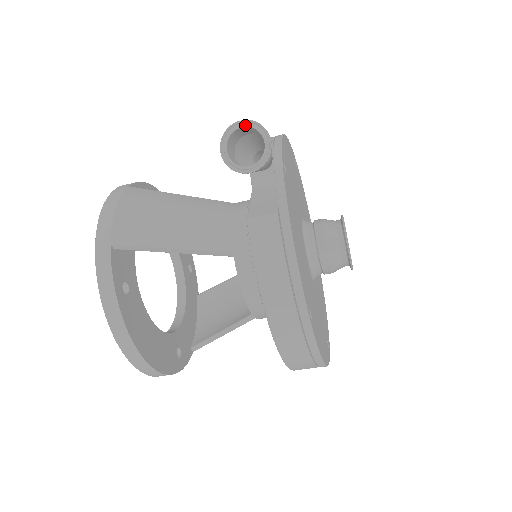
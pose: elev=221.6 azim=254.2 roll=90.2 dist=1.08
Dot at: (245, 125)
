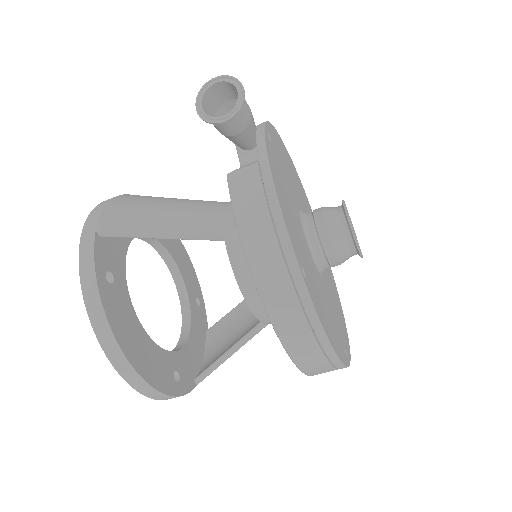
Dot at: (219, 80)
